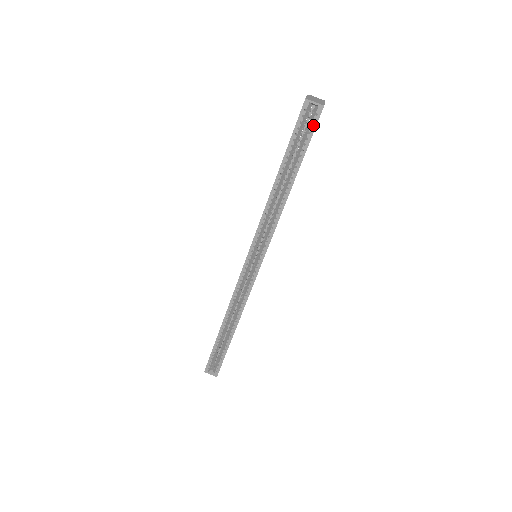
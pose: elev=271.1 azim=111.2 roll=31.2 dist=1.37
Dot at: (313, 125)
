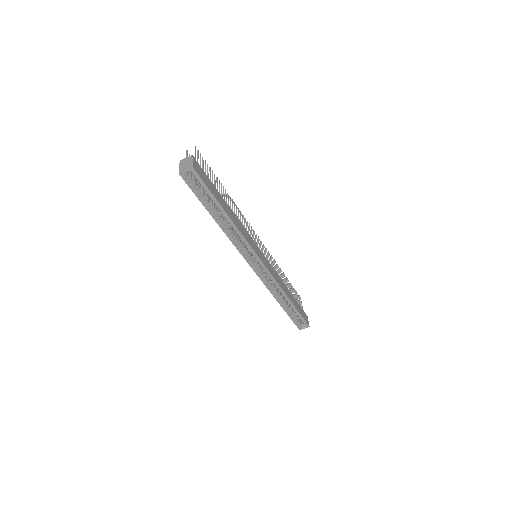
Dot at: (200, 181)
